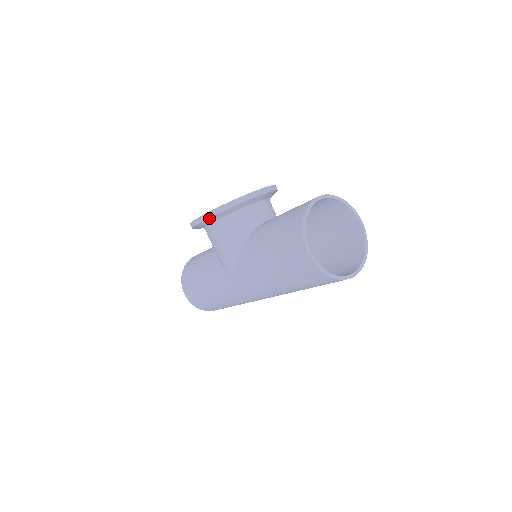
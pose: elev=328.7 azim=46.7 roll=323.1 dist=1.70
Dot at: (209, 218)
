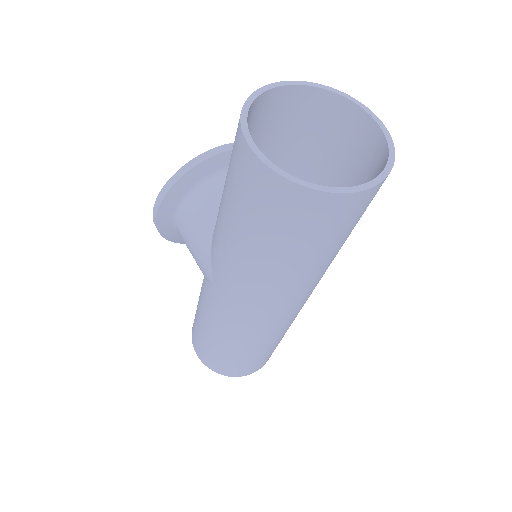
Dot at: (163, 201)
